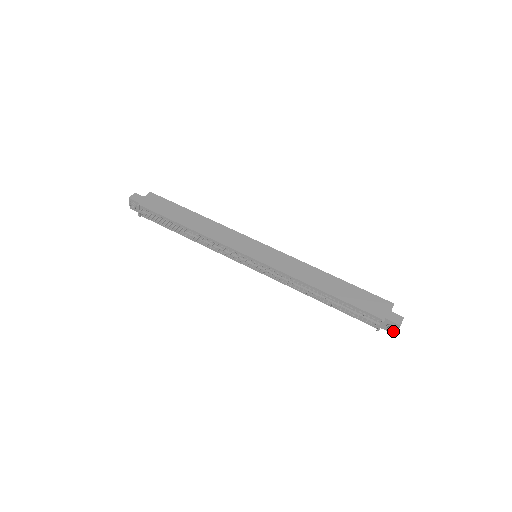
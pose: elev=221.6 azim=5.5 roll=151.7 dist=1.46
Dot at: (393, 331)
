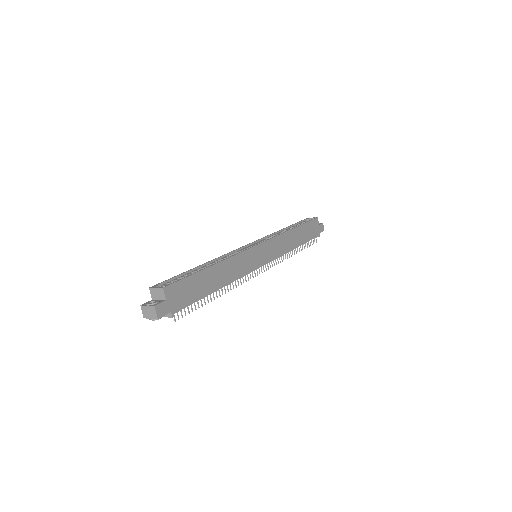
Dot at: occluded
